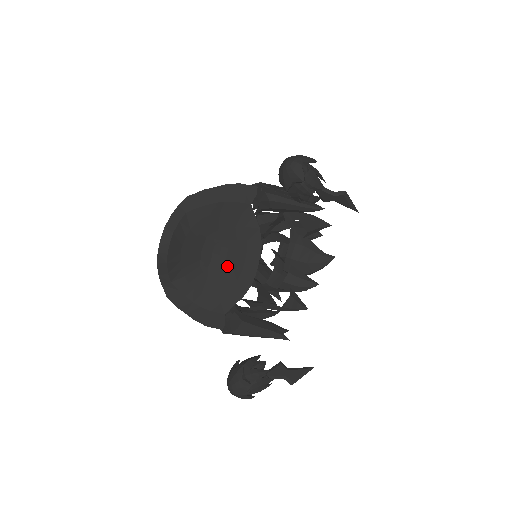
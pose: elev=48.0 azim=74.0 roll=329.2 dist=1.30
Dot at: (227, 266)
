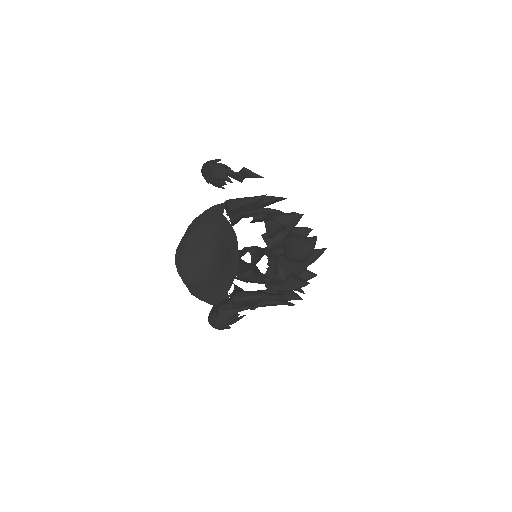
Dot at: (223, 261)
